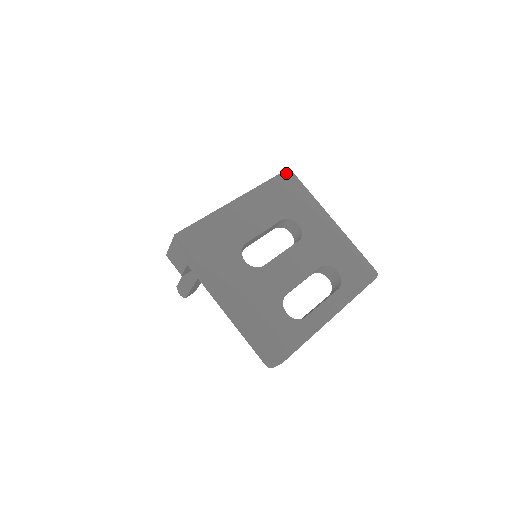
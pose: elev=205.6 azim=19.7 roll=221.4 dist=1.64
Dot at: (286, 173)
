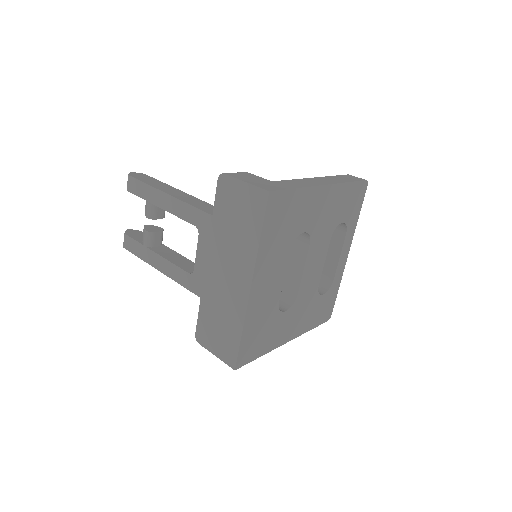
Dot at: (270, 202)
